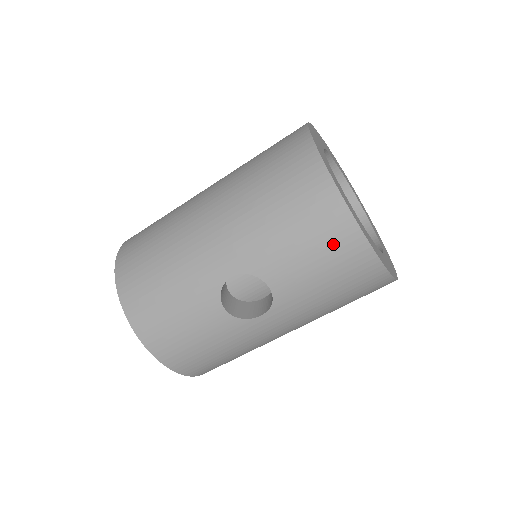
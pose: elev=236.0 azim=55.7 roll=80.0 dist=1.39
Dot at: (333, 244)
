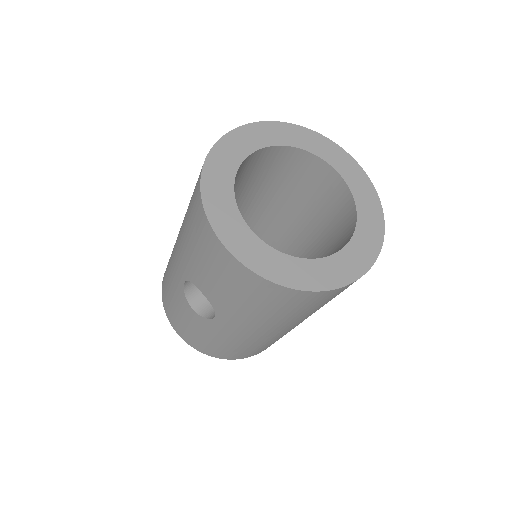
Dot at: (215, 258)
